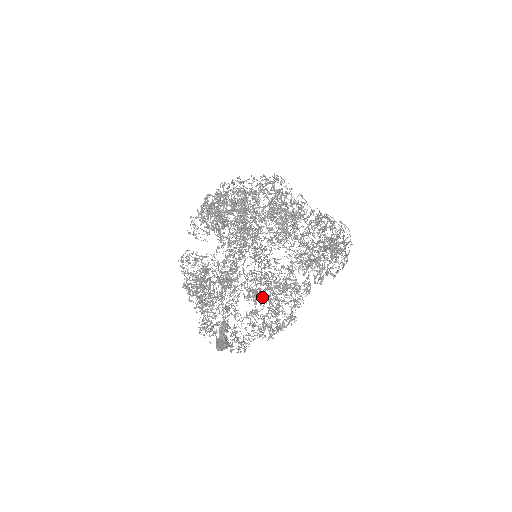
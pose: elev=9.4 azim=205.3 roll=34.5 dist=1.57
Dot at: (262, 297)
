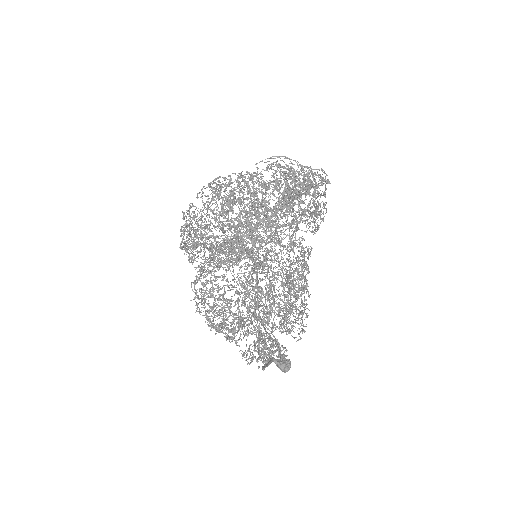
Dot at: (243, 283)
